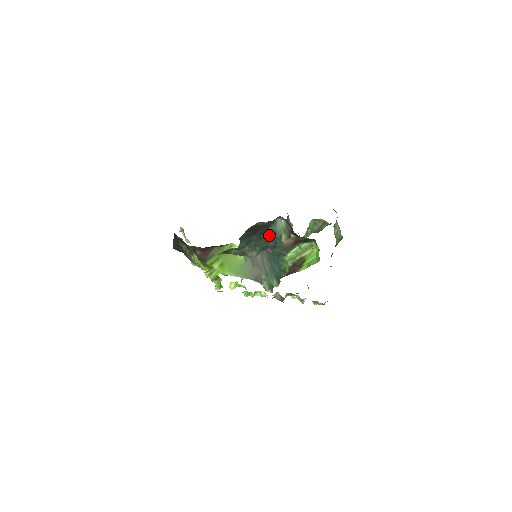
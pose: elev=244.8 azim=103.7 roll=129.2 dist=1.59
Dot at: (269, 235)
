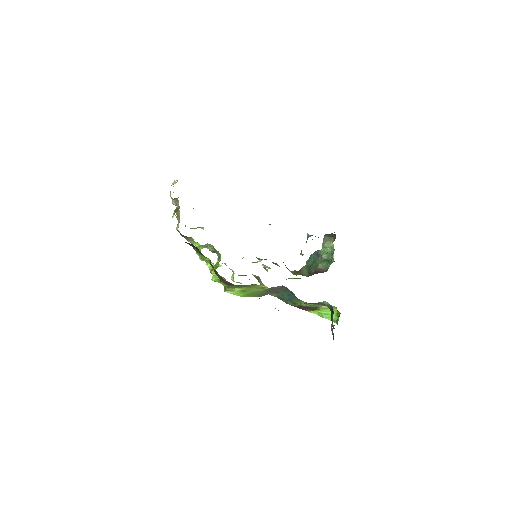
Dot at: occluded
